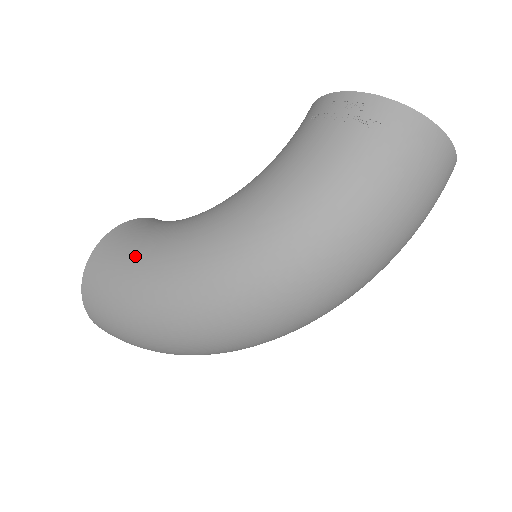
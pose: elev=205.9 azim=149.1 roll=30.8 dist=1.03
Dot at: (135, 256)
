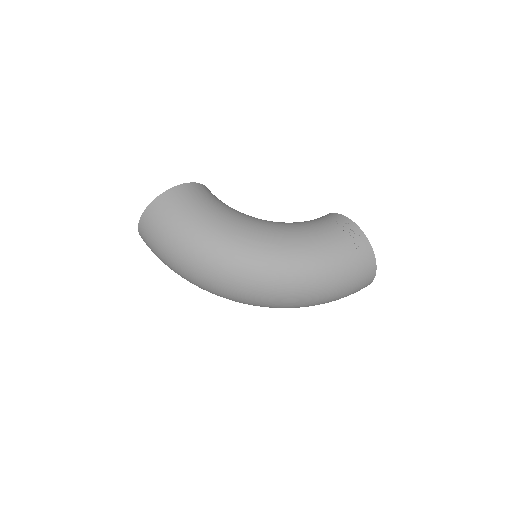
Dot at: (207, 210)
